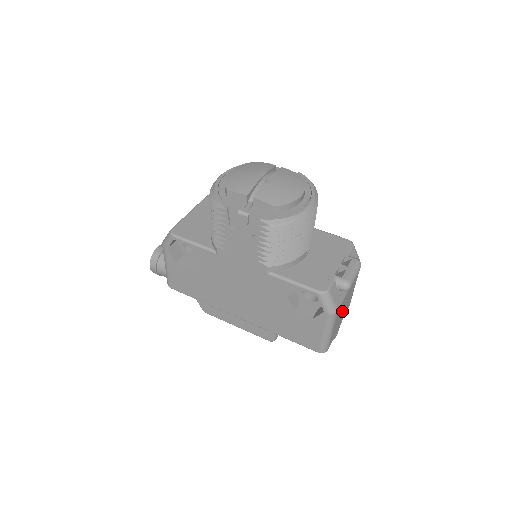
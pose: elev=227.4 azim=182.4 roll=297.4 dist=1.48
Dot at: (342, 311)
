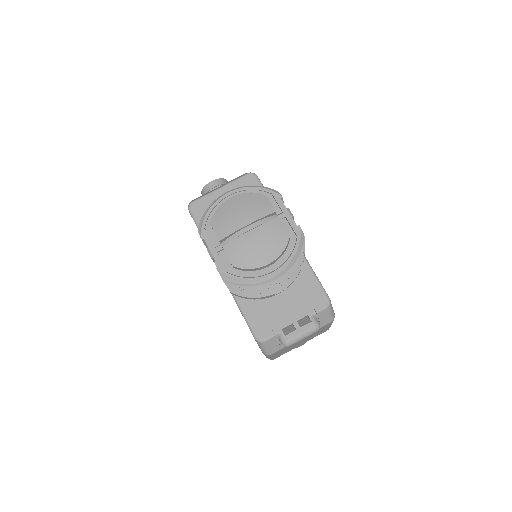
Dot at: (295, 344)
